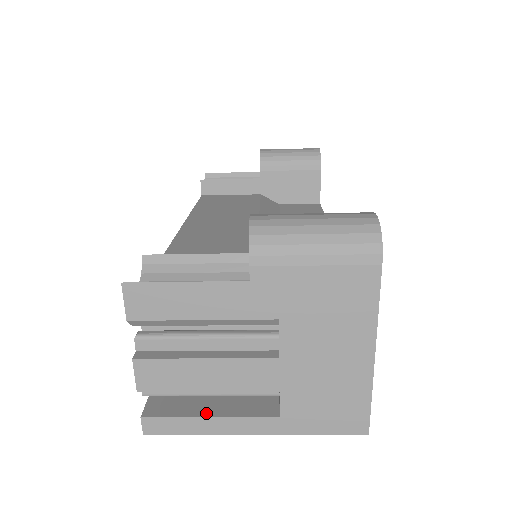
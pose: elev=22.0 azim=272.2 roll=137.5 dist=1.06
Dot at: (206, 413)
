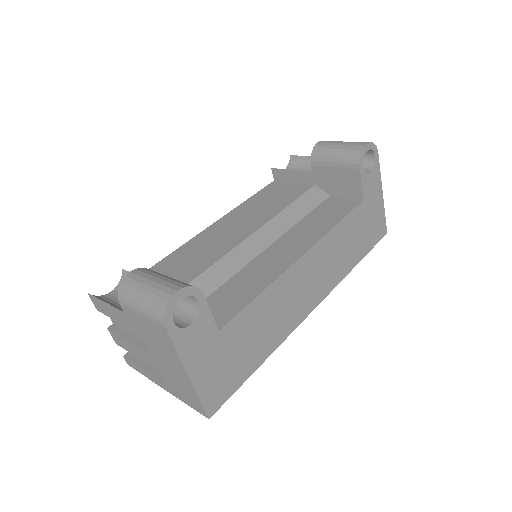
Dot at: (145, 367)
